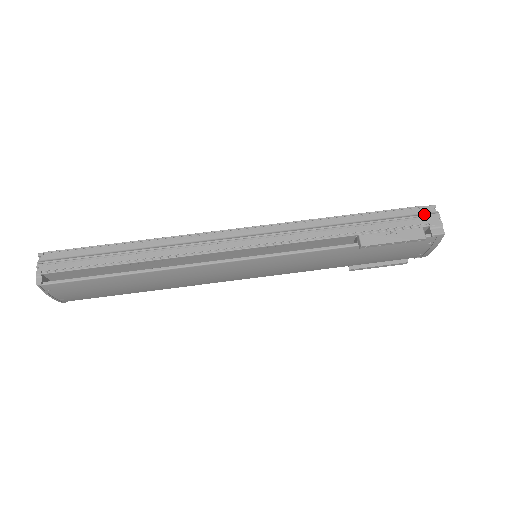
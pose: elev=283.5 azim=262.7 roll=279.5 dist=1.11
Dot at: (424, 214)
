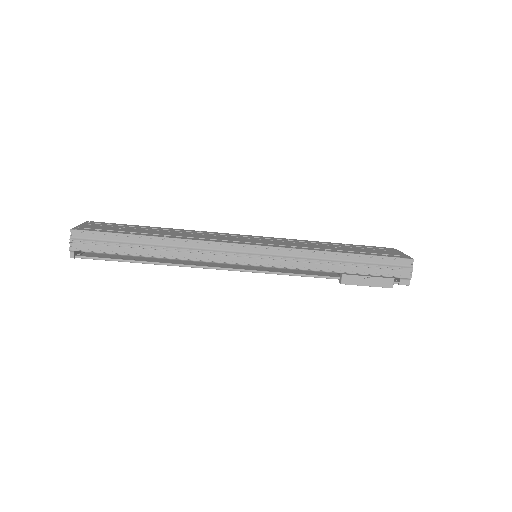
Dot at: (401, 267)
